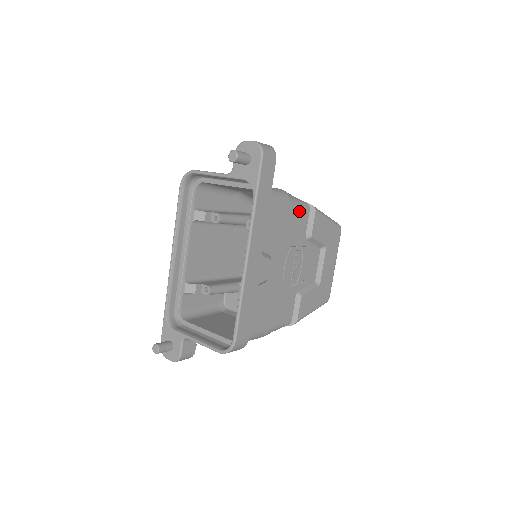
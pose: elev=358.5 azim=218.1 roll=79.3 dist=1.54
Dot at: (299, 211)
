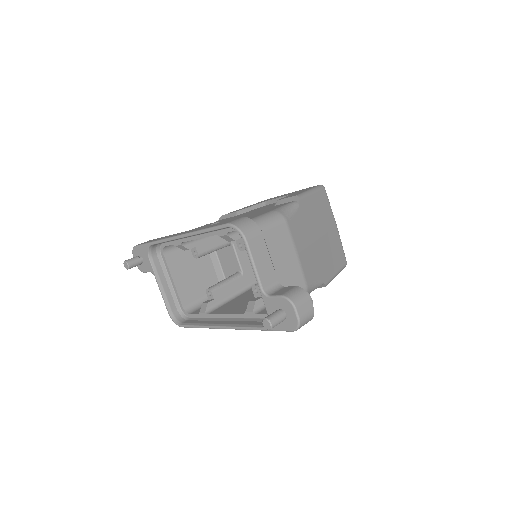
Dot at: occluded
